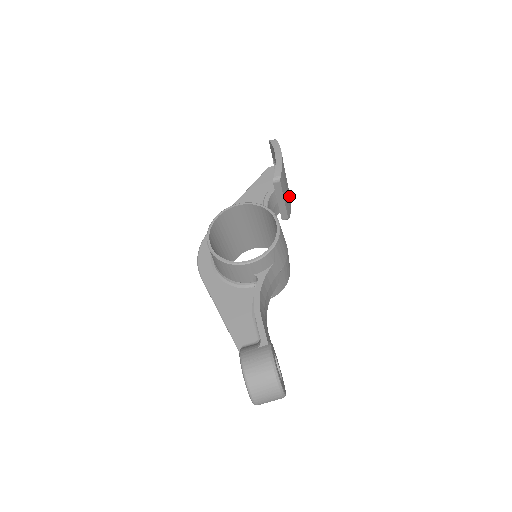
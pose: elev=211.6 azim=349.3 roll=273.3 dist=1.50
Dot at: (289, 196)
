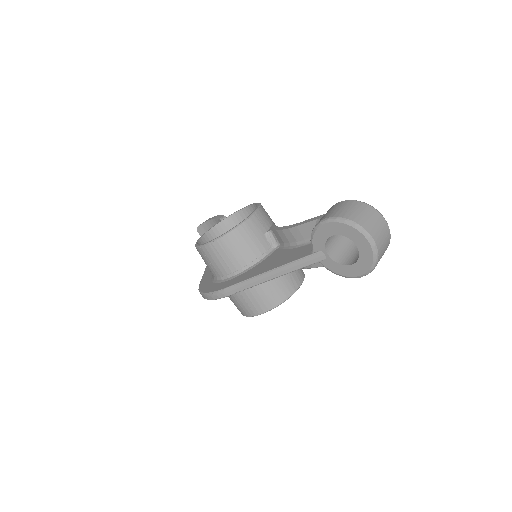
Dot at: occluded
